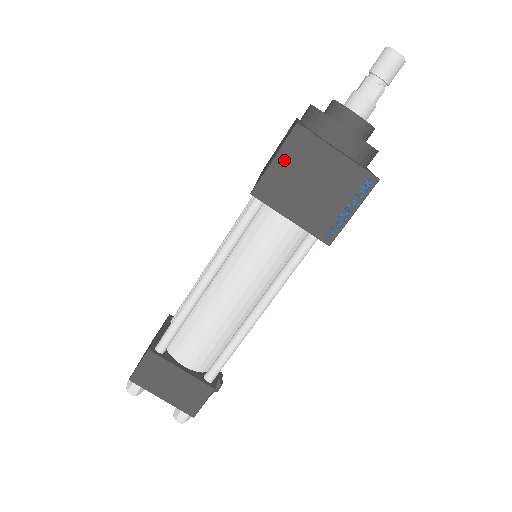
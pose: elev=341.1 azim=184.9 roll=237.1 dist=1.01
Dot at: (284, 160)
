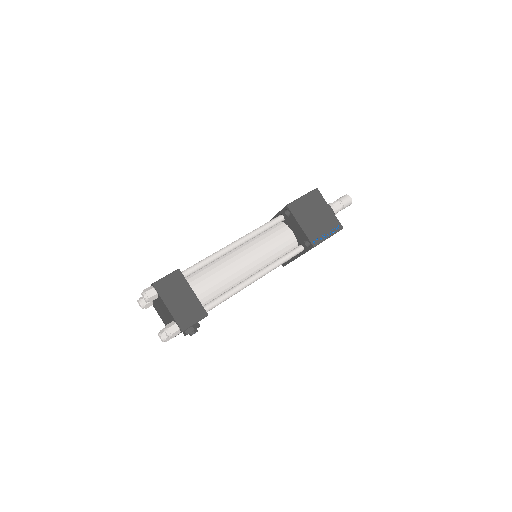
Dot at: (307, 199)
